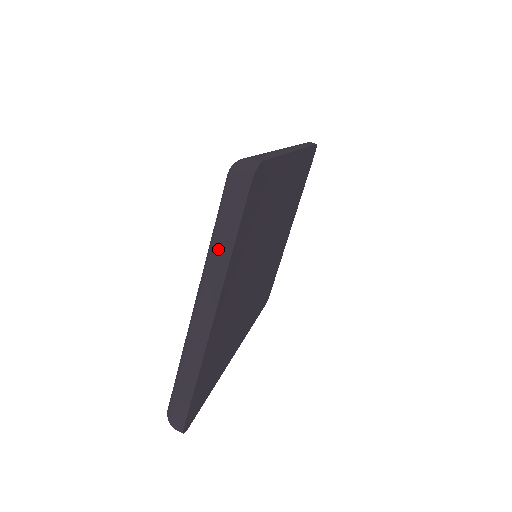
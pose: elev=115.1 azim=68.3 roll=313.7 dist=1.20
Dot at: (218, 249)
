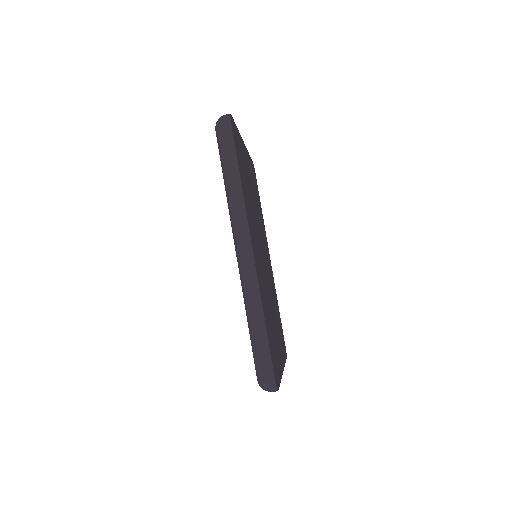
Dot at: occluded
